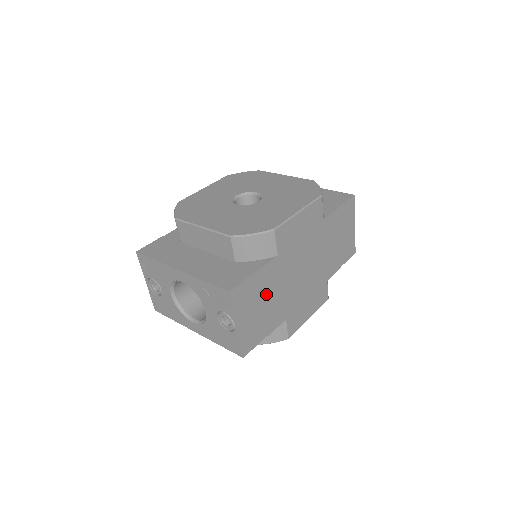
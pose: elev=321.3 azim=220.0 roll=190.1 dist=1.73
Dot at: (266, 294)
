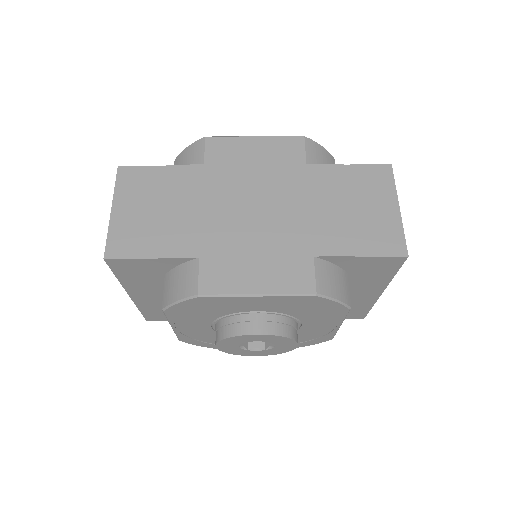
Dot at: (171, 199)
